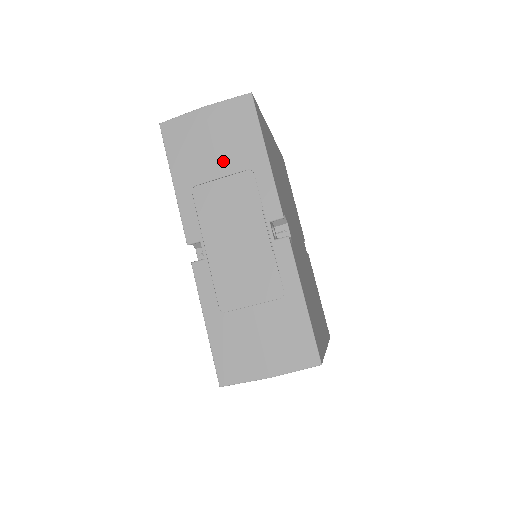
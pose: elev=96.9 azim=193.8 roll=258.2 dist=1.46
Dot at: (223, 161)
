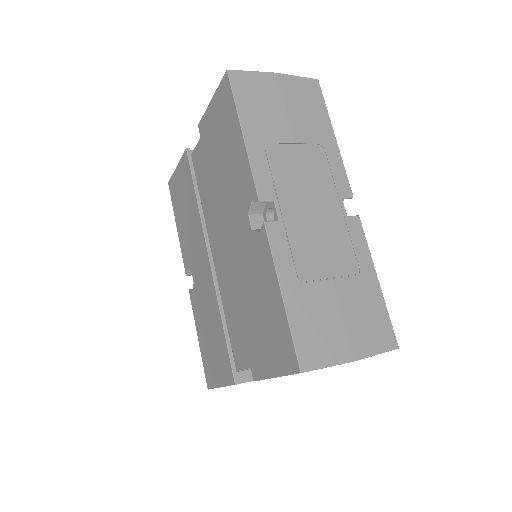
Dot at: (296, 128)
